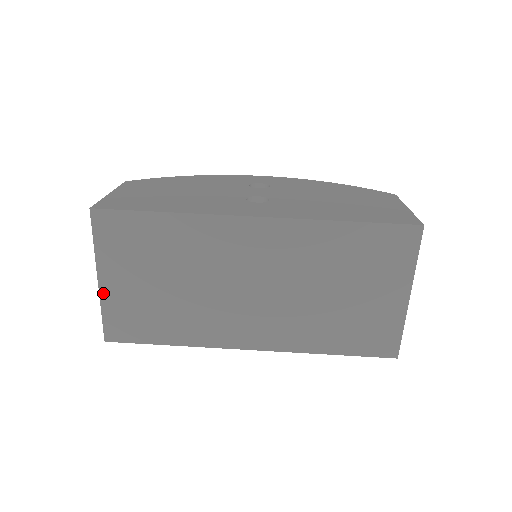
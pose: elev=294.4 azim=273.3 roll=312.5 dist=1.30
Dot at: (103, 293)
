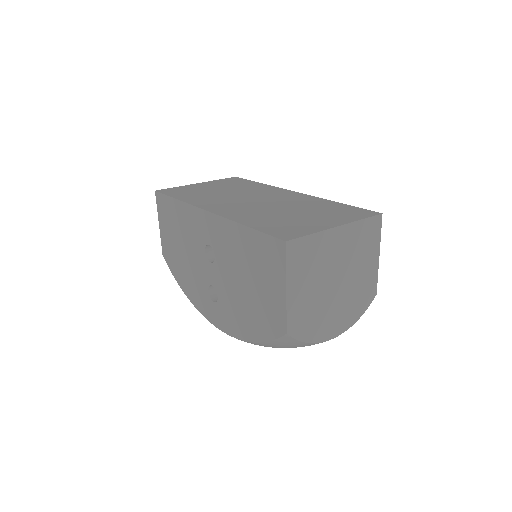
Dot at: (190, 185)
